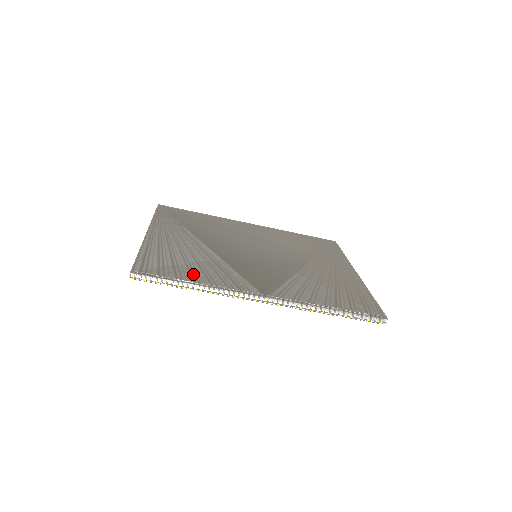
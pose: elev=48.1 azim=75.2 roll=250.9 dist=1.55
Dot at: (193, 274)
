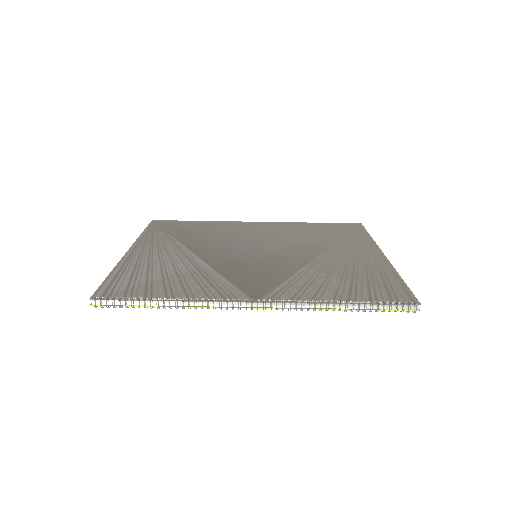
Dot at: (167, 289)
